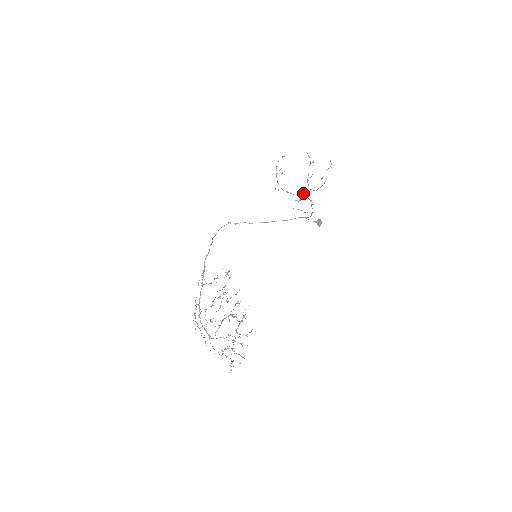
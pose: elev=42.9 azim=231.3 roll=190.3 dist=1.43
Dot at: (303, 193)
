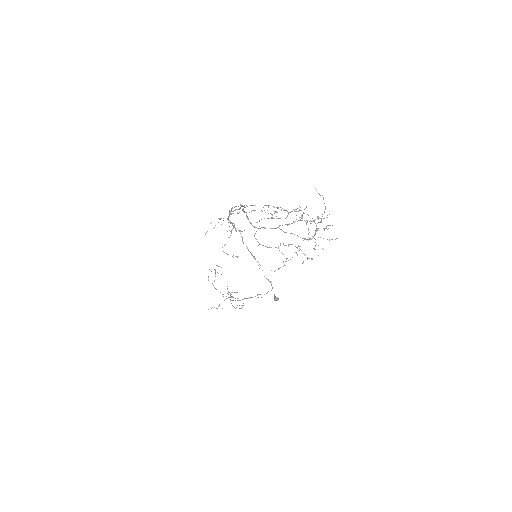
Dot at: (224, 300)
